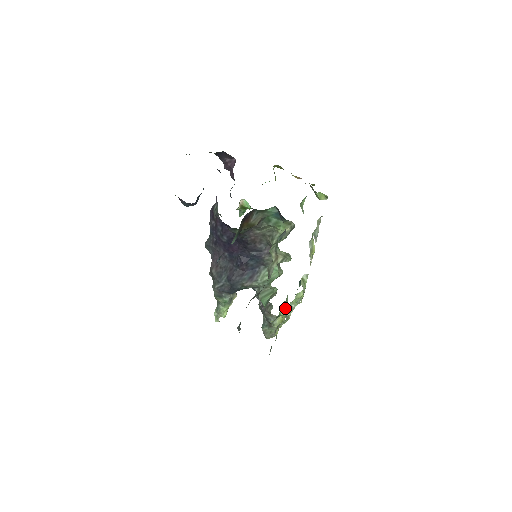
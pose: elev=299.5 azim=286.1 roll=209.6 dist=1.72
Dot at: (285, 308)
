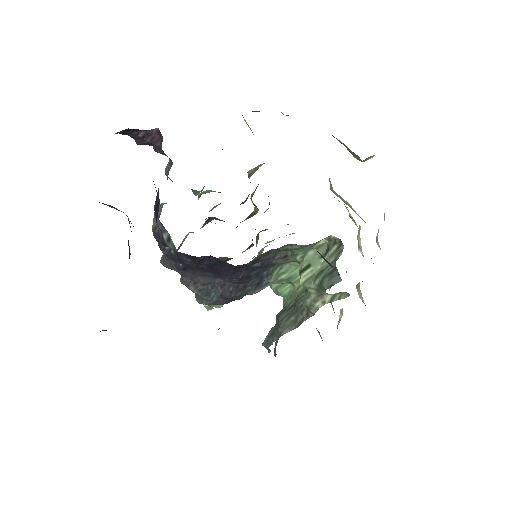
Dot at: occluded
